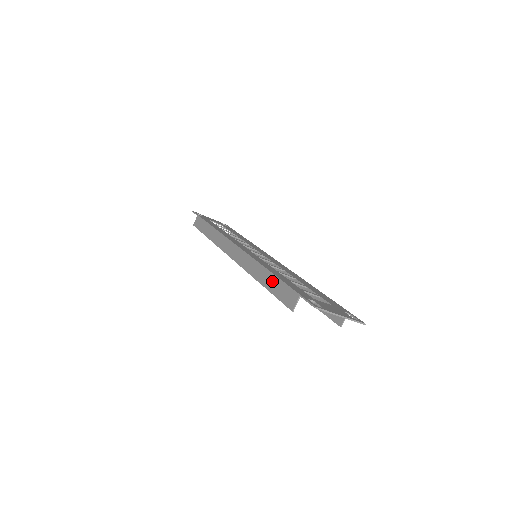
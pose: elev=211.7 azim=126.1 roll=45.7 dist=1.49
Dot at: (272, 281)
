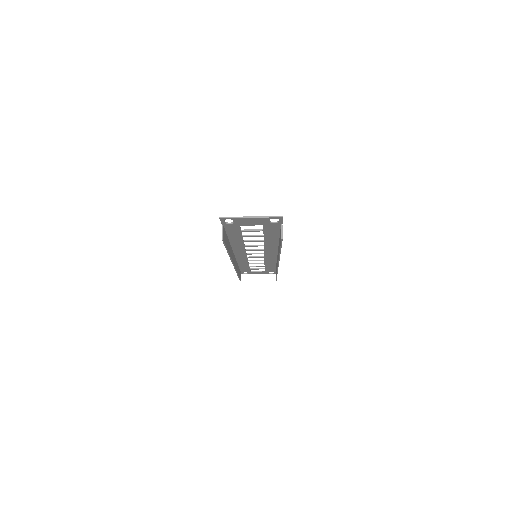
Dot at: occluded
